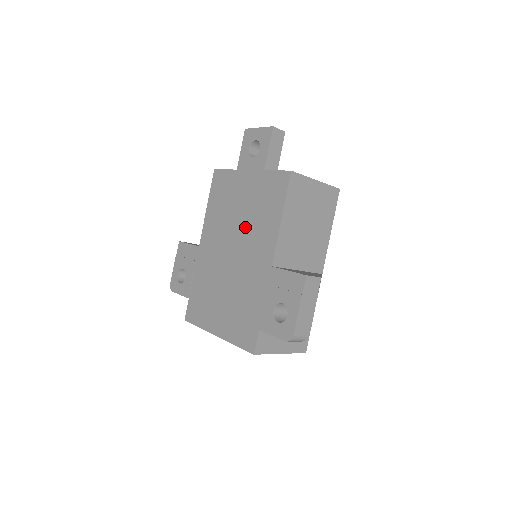
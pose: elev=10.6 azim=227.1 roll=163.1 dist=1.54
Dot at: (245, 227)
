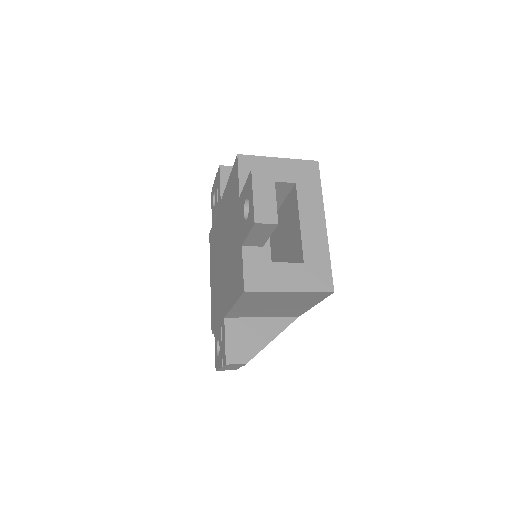
Dot at: (228, 258)
